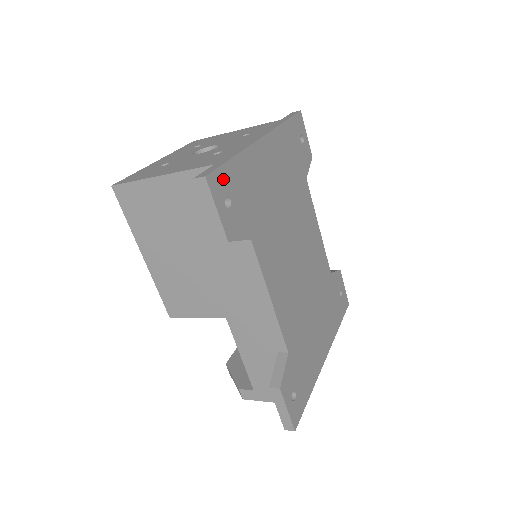
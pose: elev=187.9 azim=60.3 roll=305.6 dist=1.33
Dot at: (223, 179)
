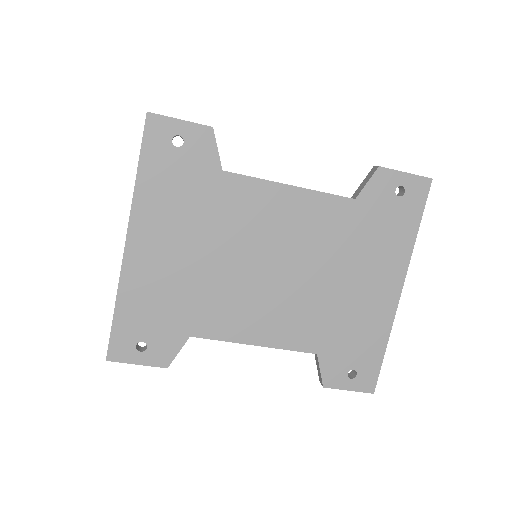
Dot at: (121, 339)
